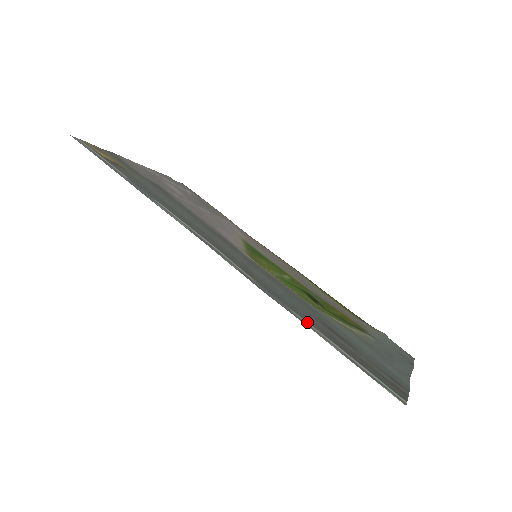
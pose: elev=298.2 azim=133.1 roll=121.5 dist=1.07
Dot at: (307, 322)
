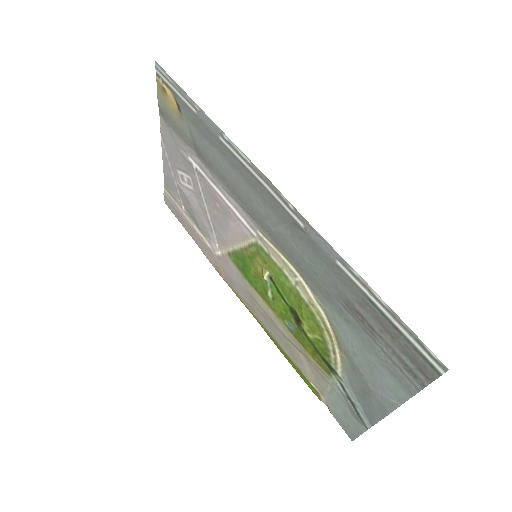
Dot at: (350, 277)
